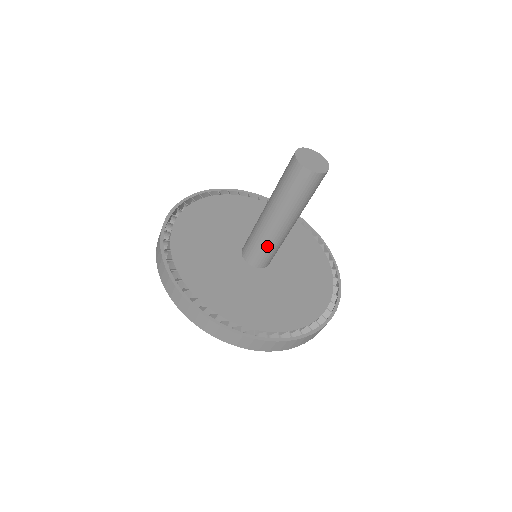
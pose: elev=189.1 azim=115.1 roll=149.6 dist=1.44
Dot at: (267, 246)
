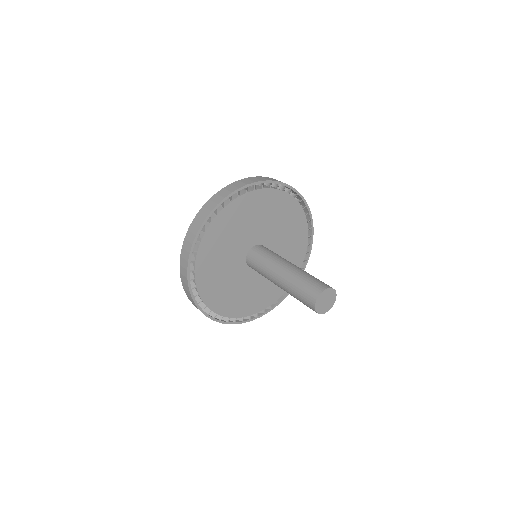
Dot at: occluded
